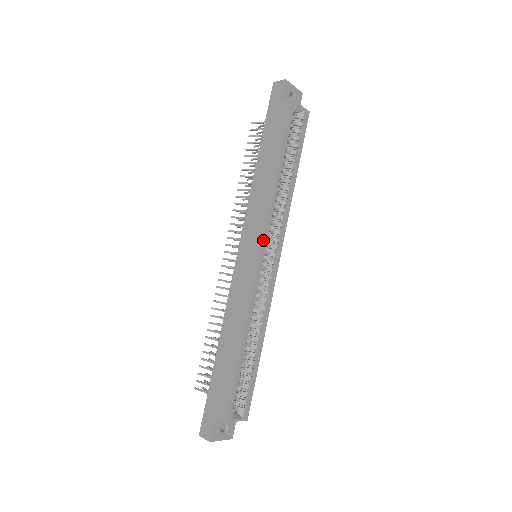
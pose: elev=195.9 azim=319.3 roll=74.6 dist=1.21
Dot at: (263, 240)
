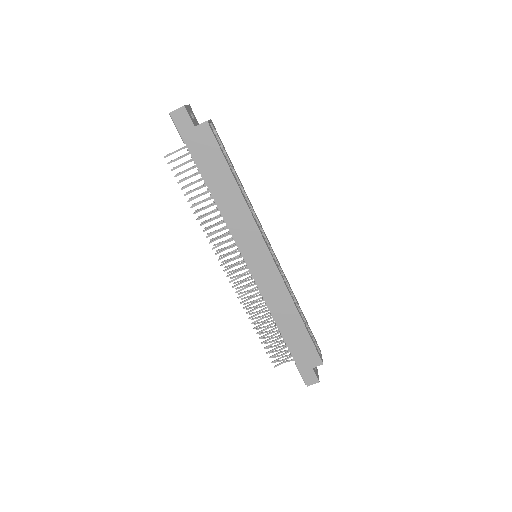
Dot at: (265, 244)
